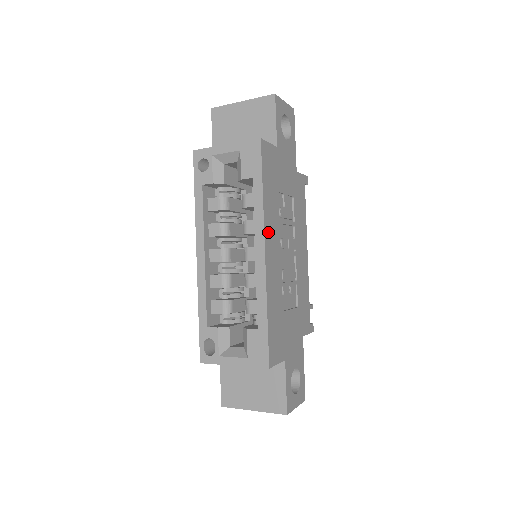
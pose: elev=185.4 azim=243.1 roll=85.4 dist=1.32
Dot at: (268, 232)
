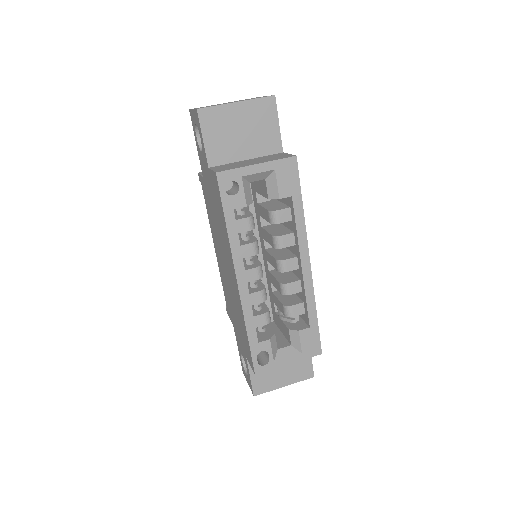
Dot at: occluded
